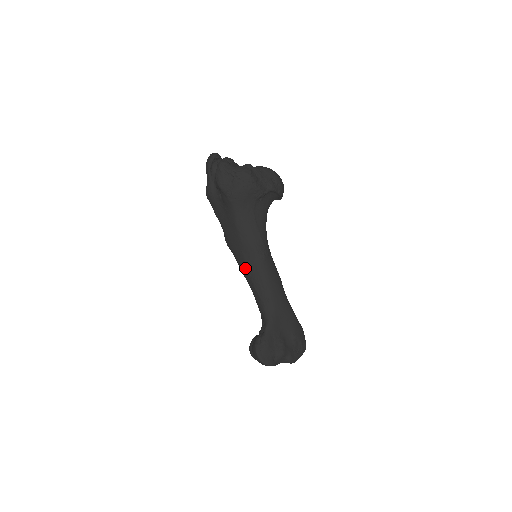
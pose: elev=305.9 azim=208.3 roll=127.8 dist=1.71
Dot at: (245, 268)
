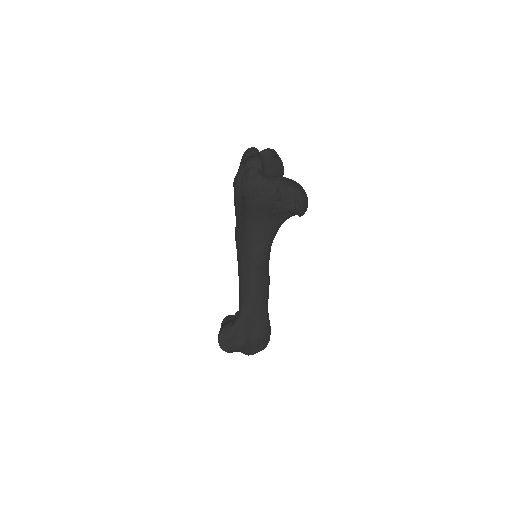
Dot at: (240, 265)
